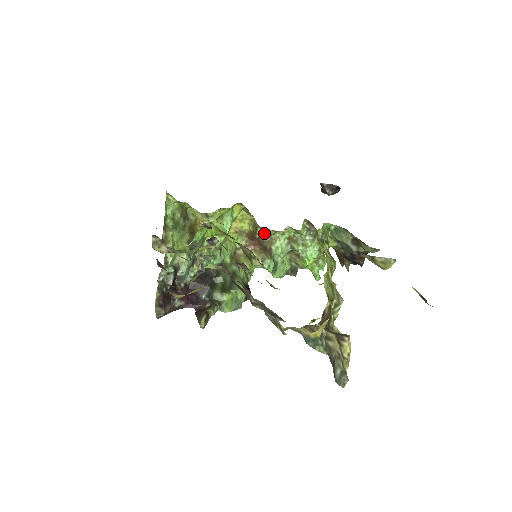
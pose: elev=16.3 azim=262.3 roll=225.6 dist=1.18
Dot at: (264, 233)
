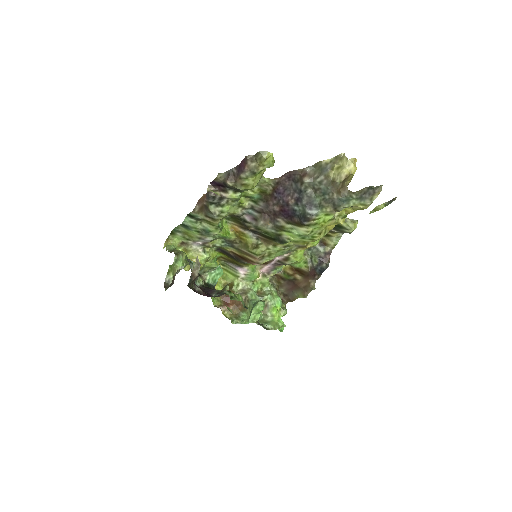
Dot at: (238, 288)
